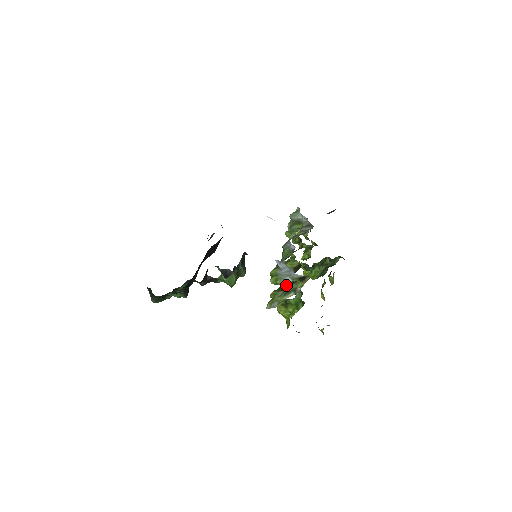
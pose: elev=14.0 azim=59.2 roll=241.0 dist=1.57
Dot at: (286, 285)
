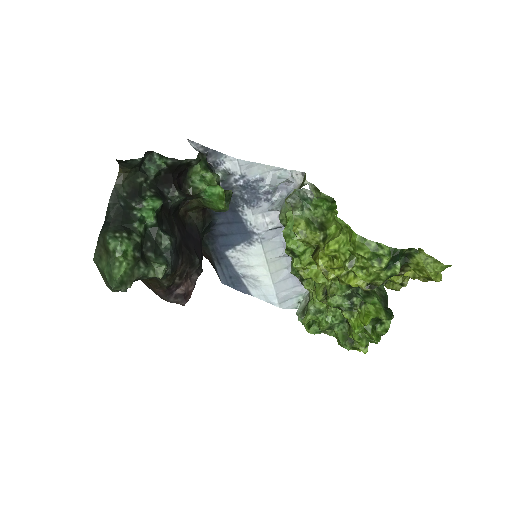
Dot at: occluded
